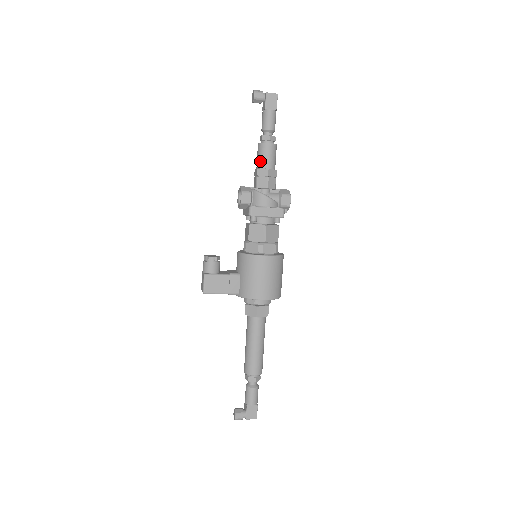
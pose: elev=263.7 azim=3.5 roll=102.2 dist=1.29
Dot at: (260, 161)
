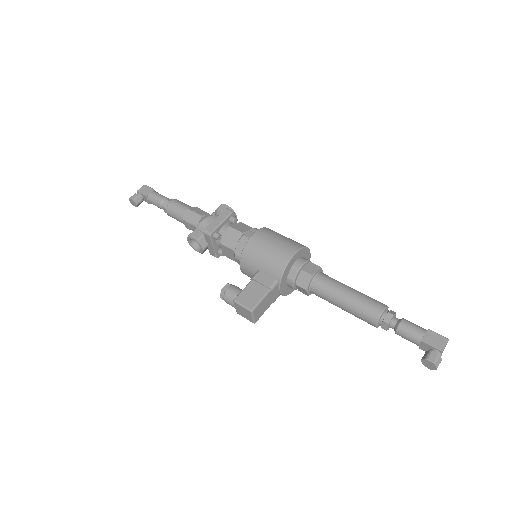
Dot at: (179, 215)
